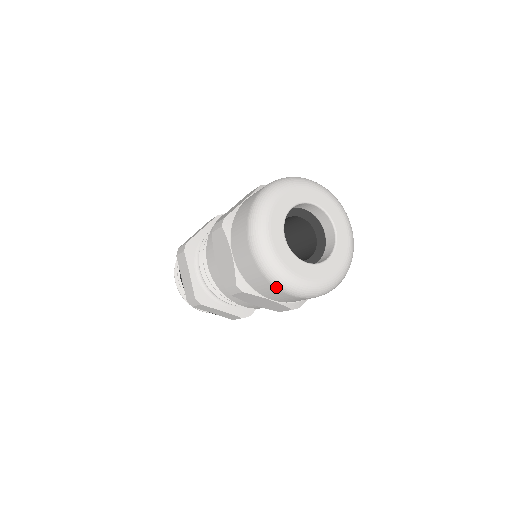
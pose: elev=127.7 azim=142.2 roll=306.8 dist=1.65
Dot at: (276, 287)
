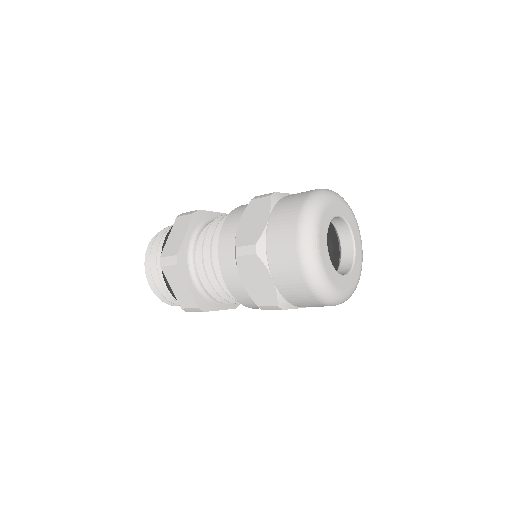
Dot at: occluded
